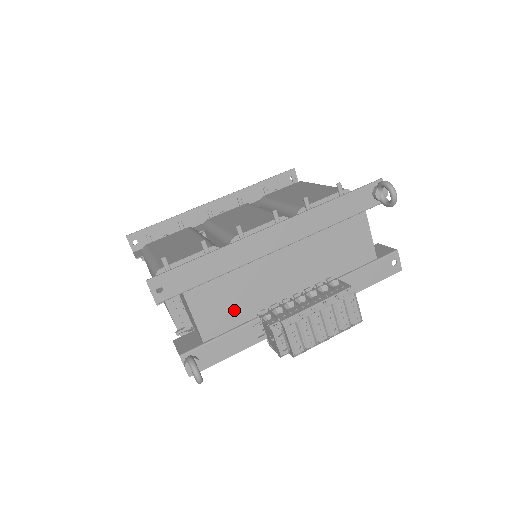
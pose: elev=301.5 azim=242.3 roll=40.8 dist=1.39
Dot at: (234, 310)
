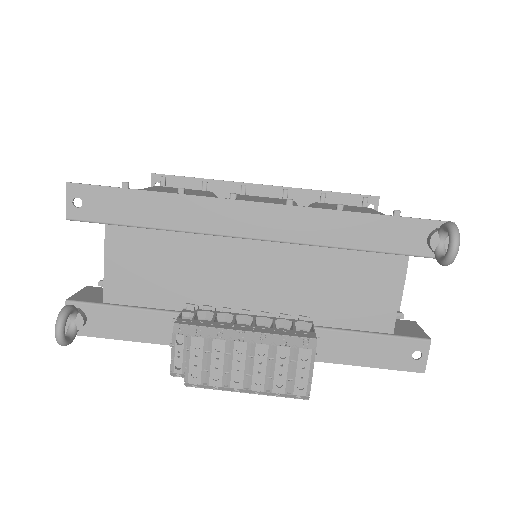
Dot at: (159, 285)
